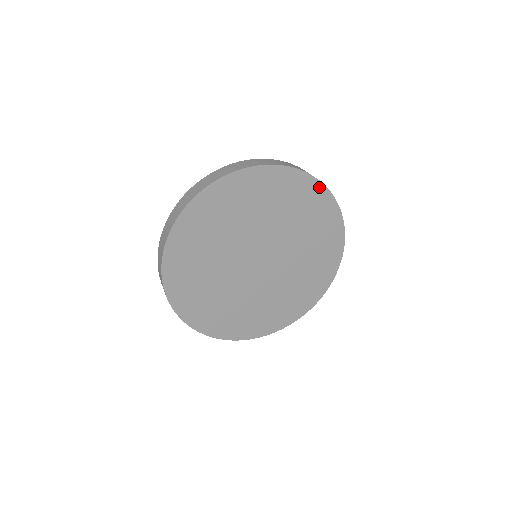
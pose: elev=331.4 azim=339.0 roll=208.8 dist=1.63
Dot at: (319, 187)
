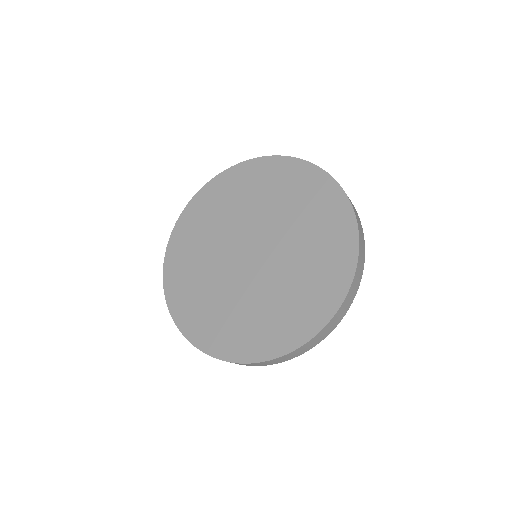
Dot at: (261, 161)
